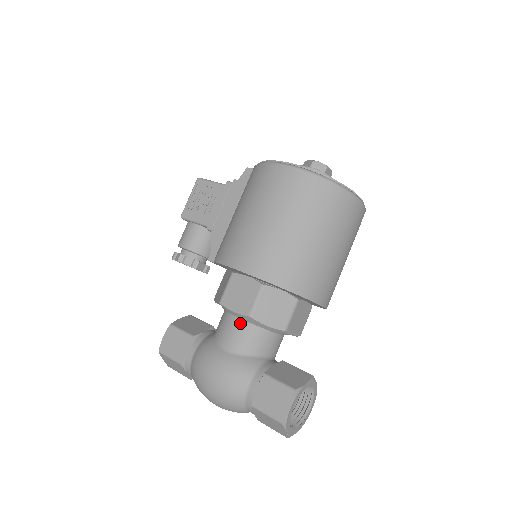
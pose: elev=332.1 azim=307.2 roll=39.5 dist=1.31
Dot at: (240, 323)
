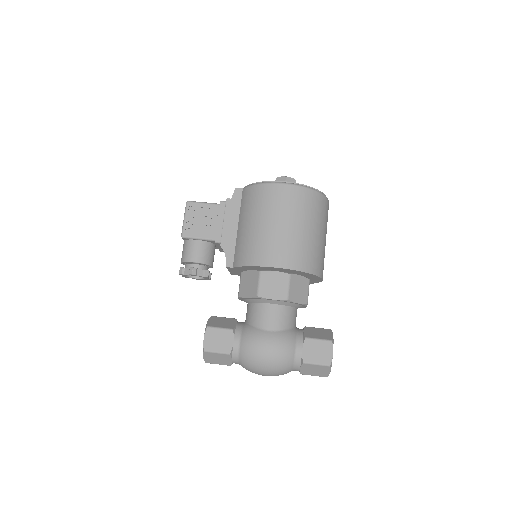
Dot at: (275, 307)
